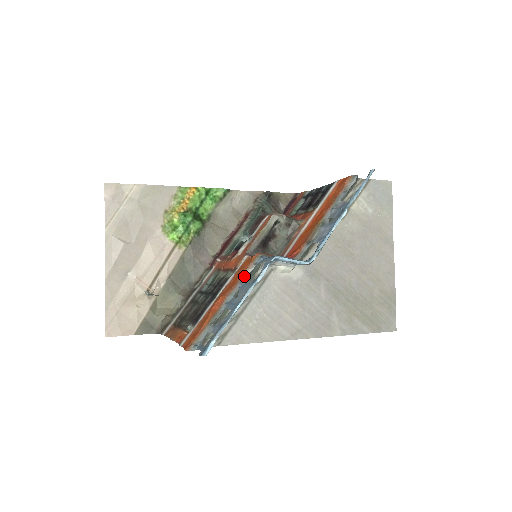
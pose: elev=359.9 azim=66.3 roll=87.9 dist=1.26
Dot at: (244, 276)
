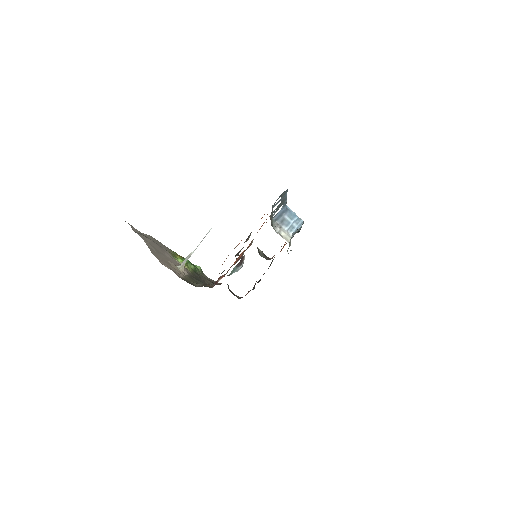
Dot at: occluded
